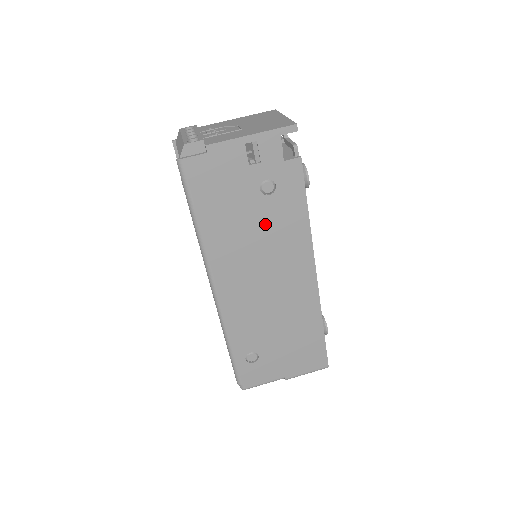
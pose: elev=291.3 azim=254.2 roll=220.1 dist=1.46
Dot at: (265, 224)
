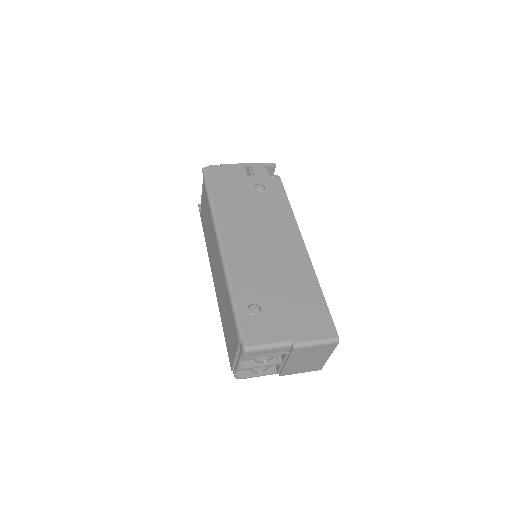
Dot at: (259, 206)
